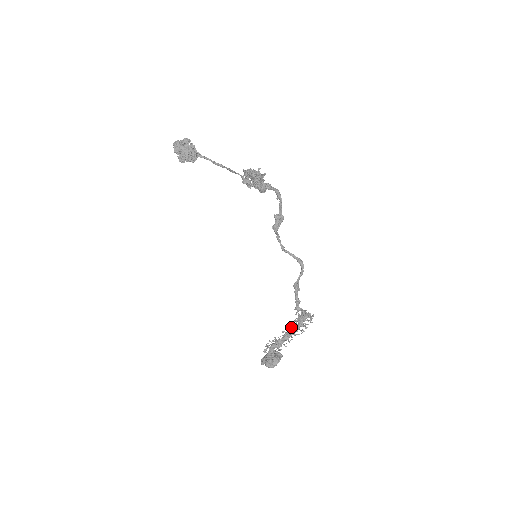
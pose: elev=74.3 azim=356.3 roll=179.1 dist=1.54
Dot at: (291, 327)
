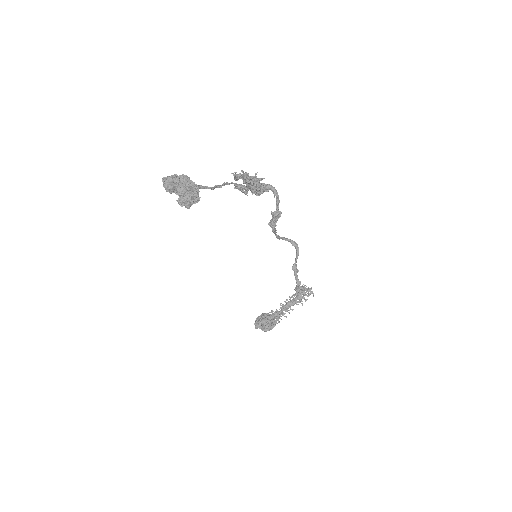
Dot at: occluded
